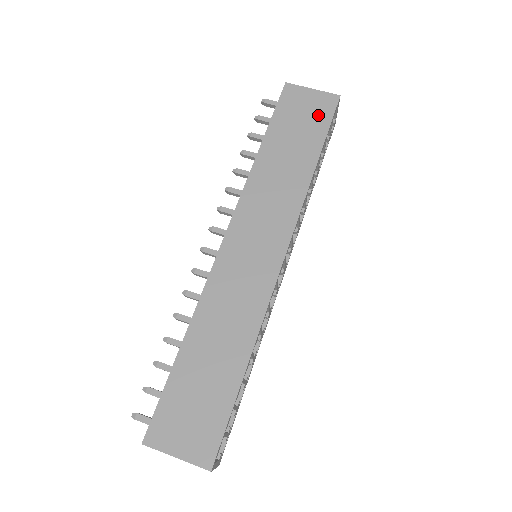
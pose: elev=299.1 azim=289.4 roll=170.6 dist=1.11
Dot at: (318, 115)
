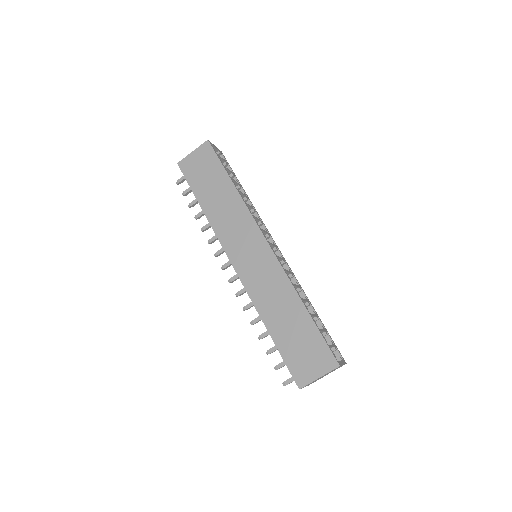
Dot at: (209, 161)
